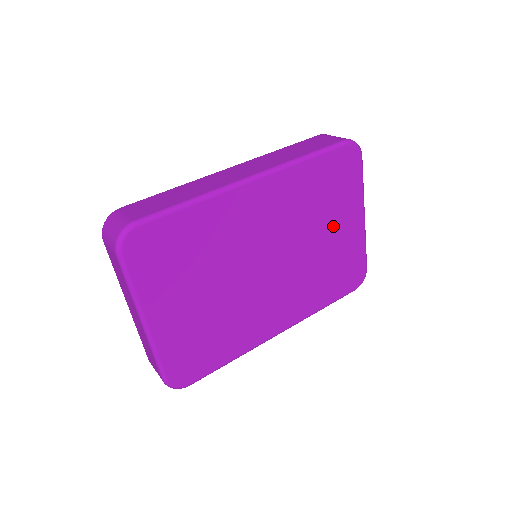
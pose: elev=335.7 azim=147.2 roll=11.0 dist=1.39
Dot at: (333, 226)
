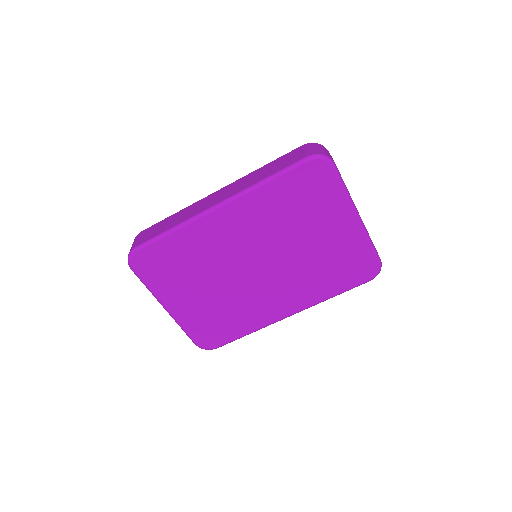
Dot at: (319, 230)
